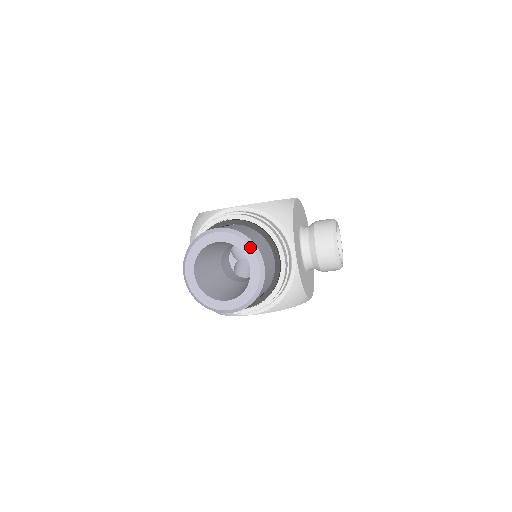
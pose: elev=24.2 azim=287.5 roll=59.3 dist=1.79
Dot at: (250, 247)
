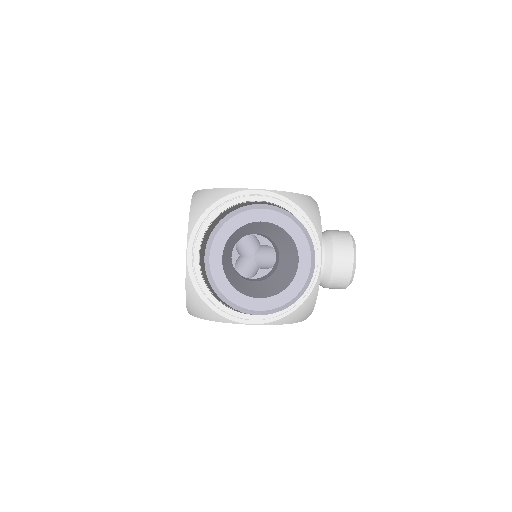
Dot at: (304, 236)
